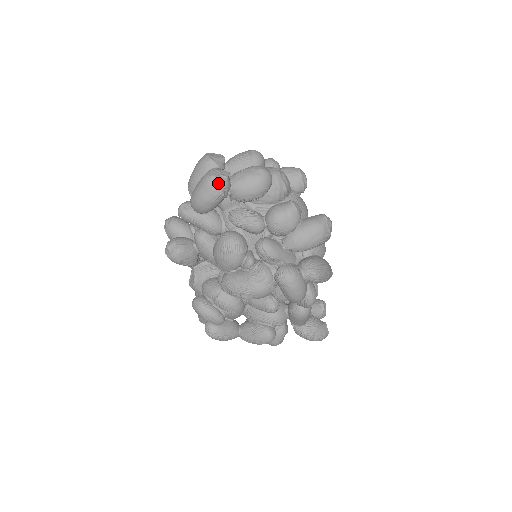
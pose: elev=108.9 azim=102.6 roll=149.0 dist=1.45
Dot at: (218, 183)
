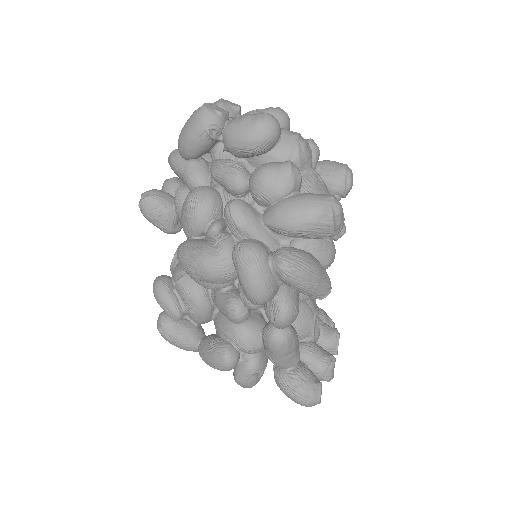
Dot at: (206, 115)
